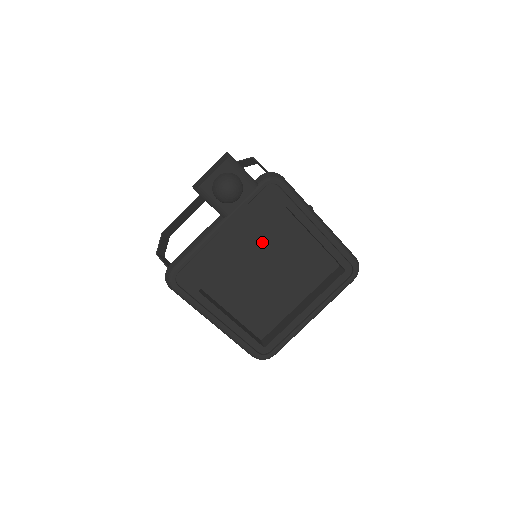
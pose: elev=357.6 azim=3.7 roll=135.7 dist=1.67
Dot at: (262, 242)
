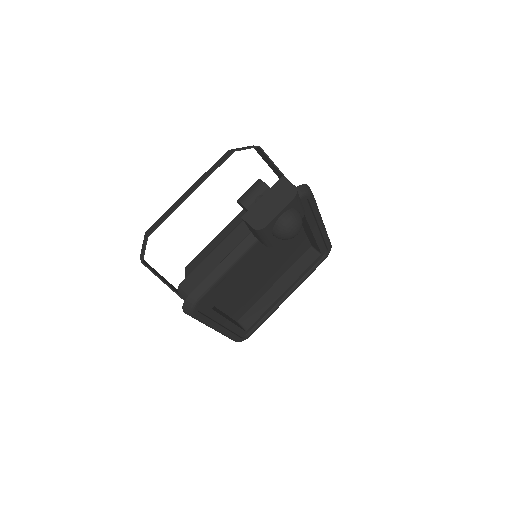
Dot at: occluded
